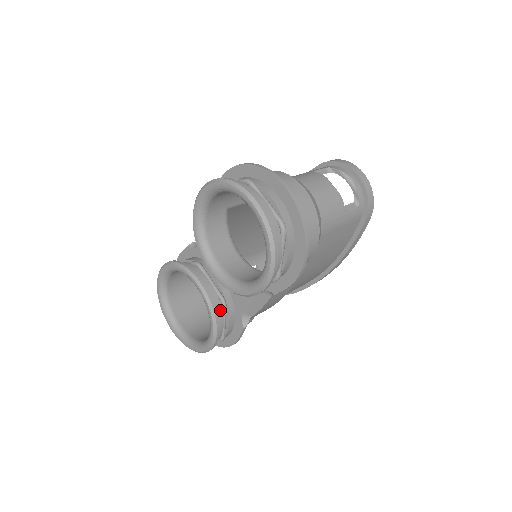
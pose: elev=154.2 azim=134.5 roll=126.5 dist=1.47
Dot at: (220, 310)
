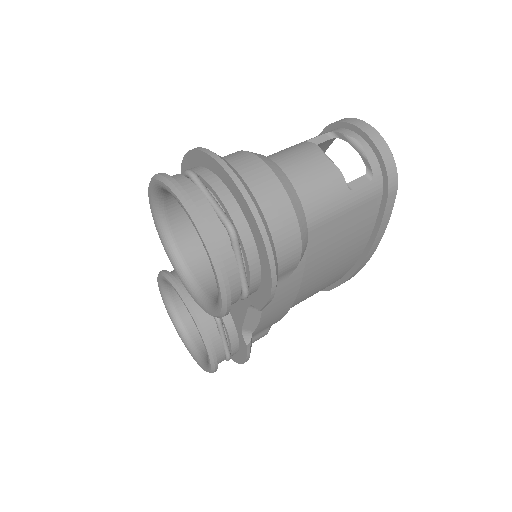
Dot at: (213, 327)
